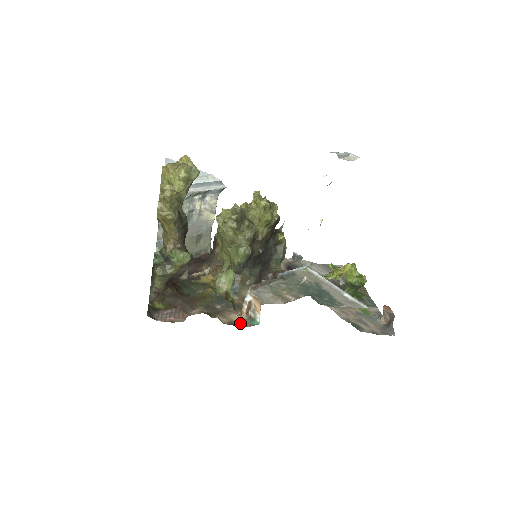
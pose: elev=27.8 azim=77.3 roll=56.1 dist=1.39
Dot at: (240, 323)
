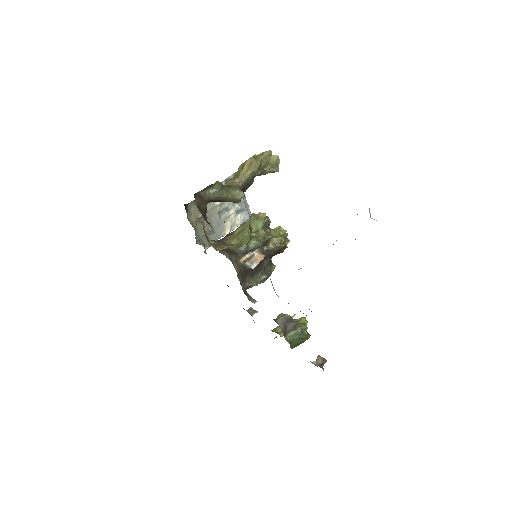
Dot at: occluded
